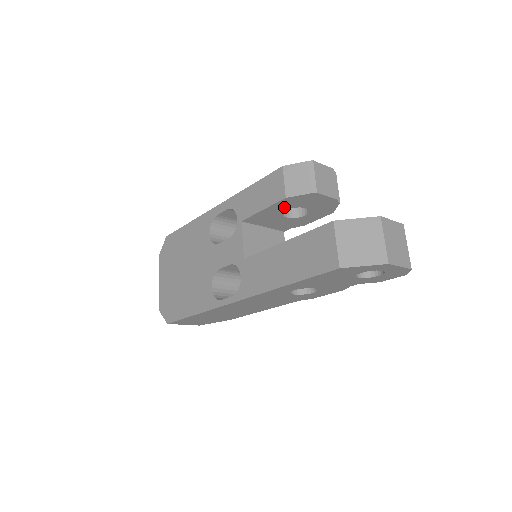
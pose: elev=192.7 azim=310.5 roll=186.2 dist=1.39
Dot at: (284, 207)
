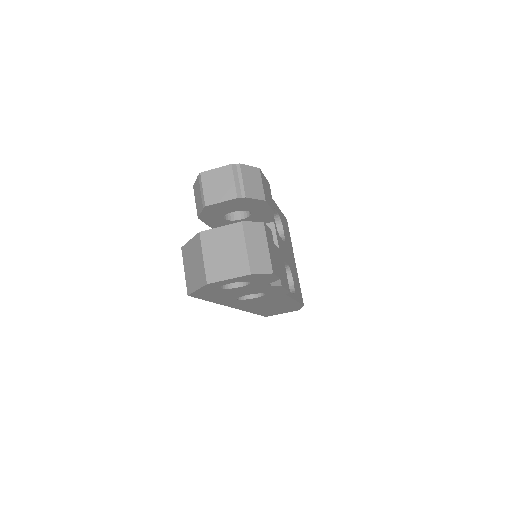
Dot at: (217, 219)
